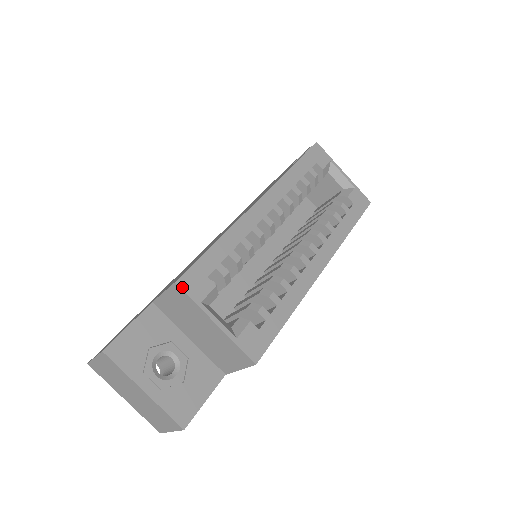
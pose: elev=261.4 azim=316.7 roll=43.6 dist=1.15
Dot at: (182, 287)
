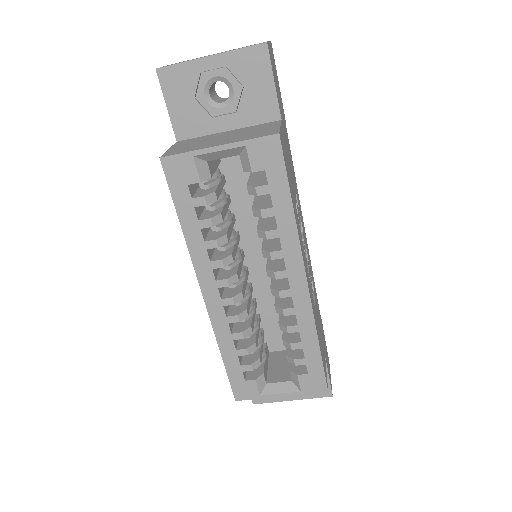
Dot at: (241, 399)
